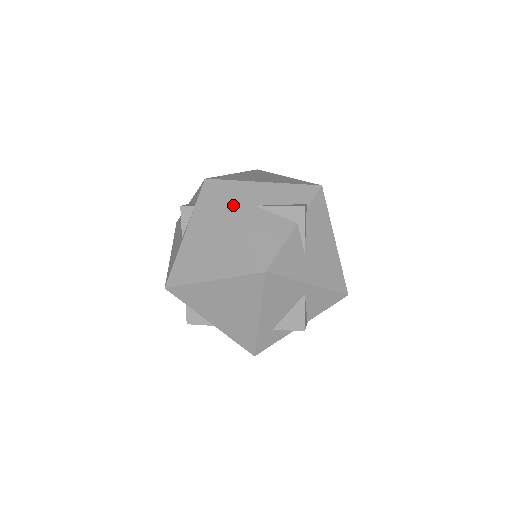
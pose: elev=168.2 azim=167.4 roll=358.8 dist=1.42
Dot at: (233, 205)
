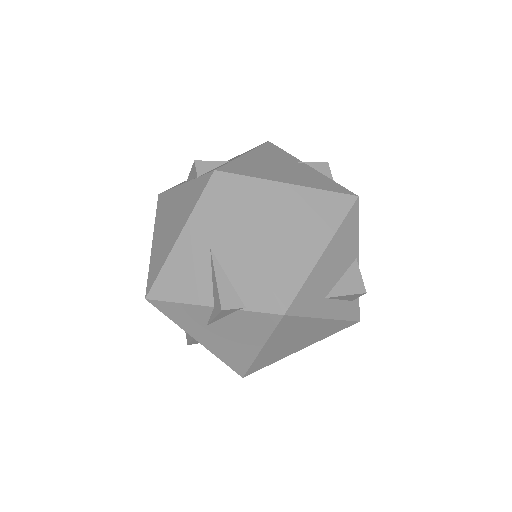
Dot at: (198, 224)
